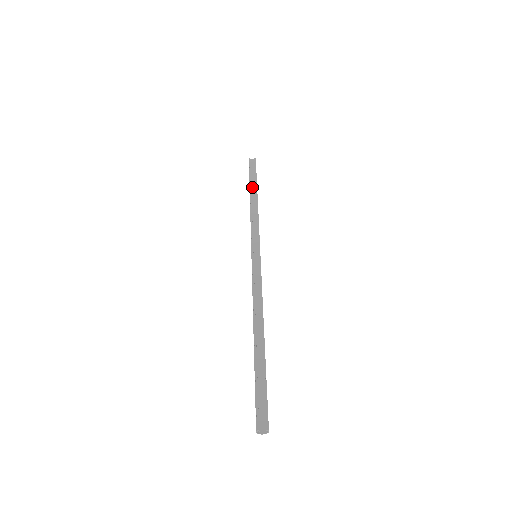
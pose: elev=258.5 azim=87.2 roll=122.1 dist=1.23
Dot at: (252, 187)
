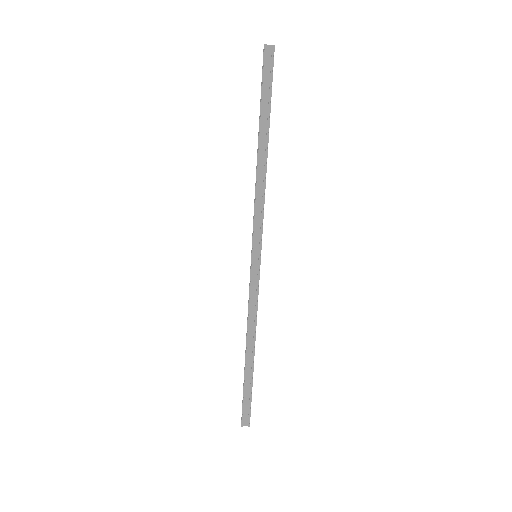
Dot at: (262, 124)
